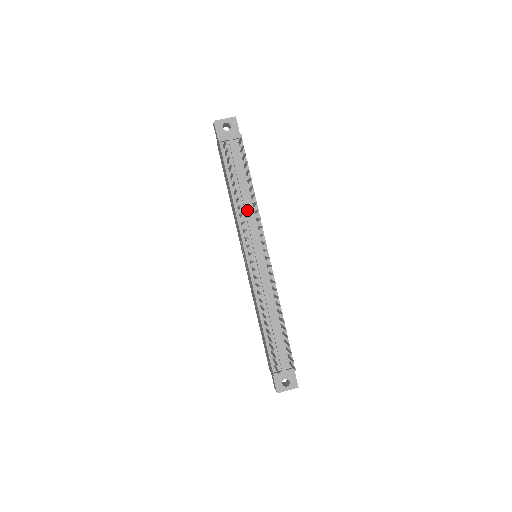
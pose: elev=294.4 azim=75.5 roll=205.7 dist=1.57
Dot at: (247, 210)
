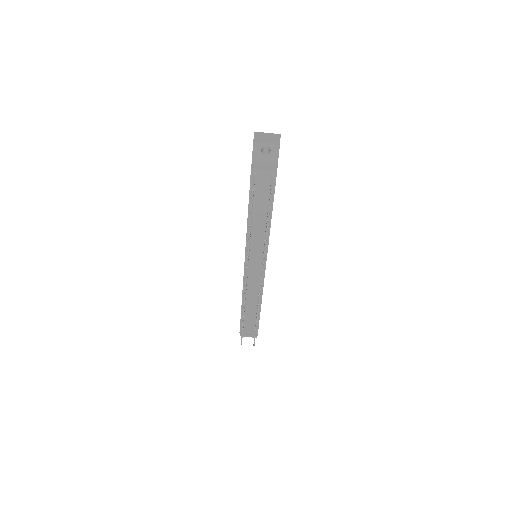
Dot at: (258, 234)
